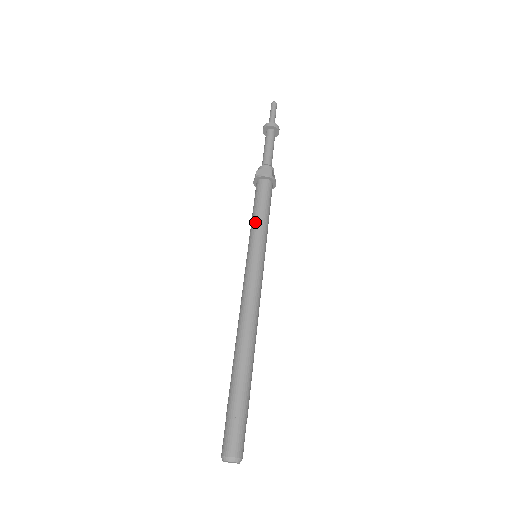
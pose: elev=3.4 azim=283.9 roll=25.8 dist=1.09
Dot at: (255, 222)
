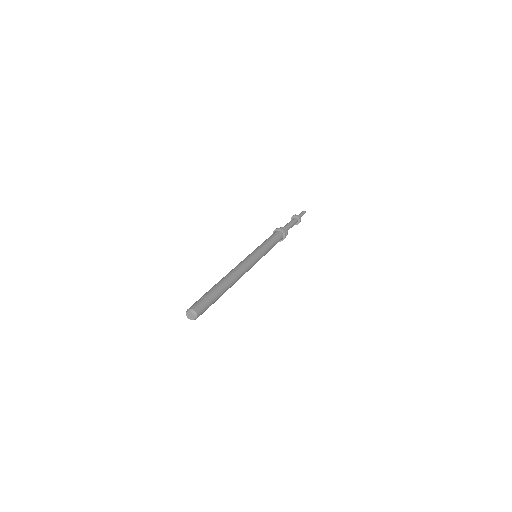
Dot at: occluded
